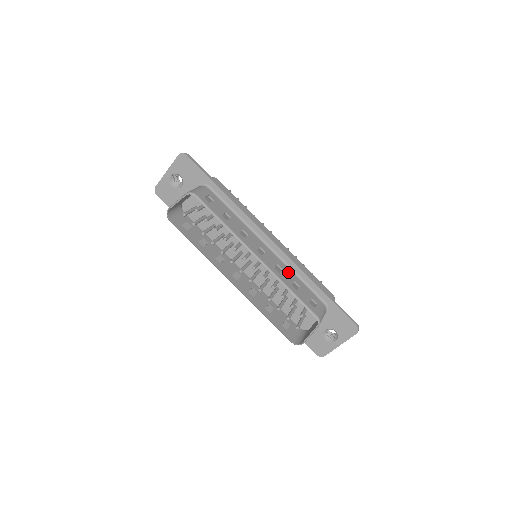
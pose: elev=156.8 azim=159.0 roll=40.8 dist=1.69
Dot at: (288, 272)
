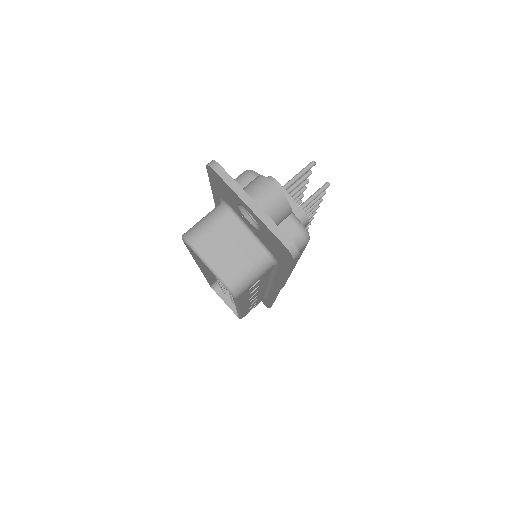
Dot at: occluded
